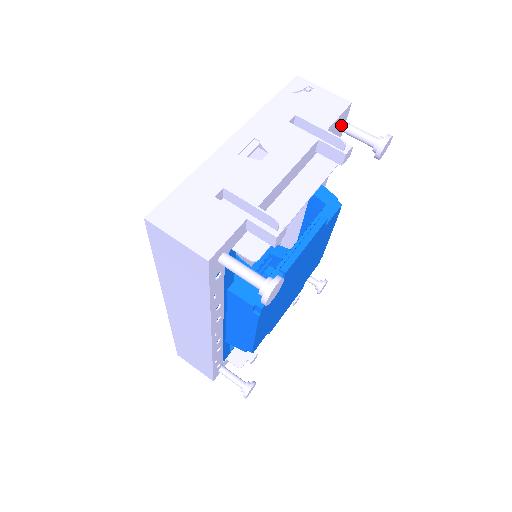
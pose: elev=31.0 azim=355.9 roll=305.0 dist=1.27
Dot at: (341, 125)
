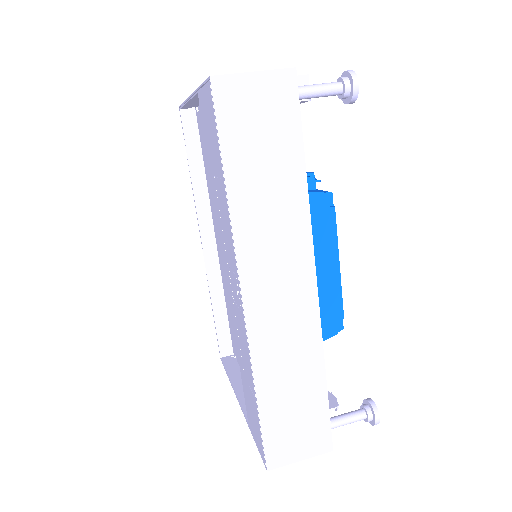
Dot at: occluded
